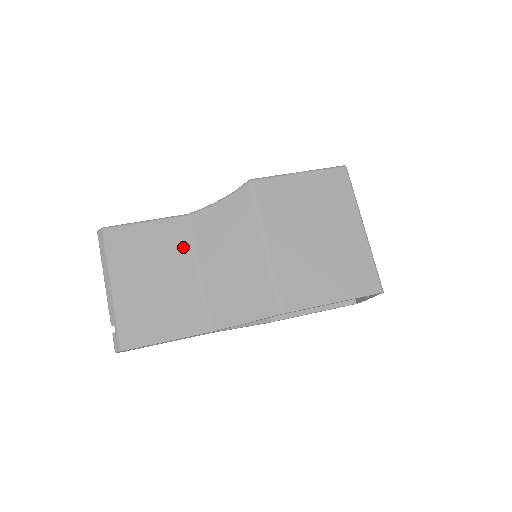
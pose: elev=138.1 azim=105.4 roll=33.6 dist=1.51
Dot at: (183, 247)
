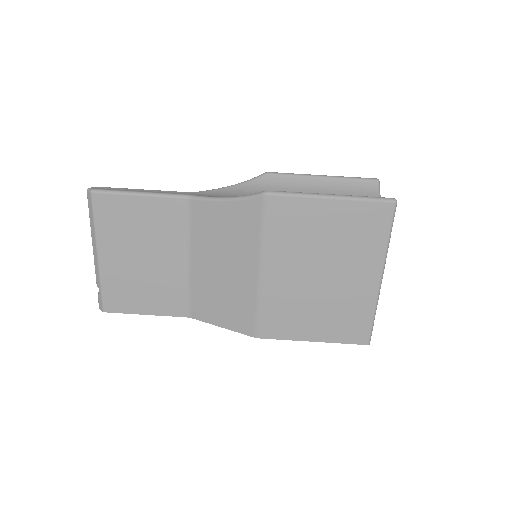
Dot at: (177, 233)
